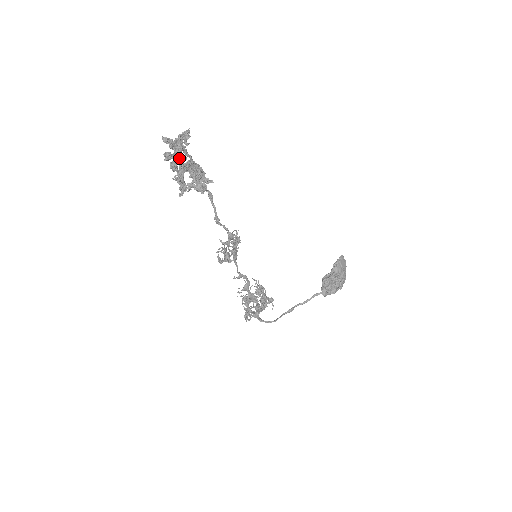
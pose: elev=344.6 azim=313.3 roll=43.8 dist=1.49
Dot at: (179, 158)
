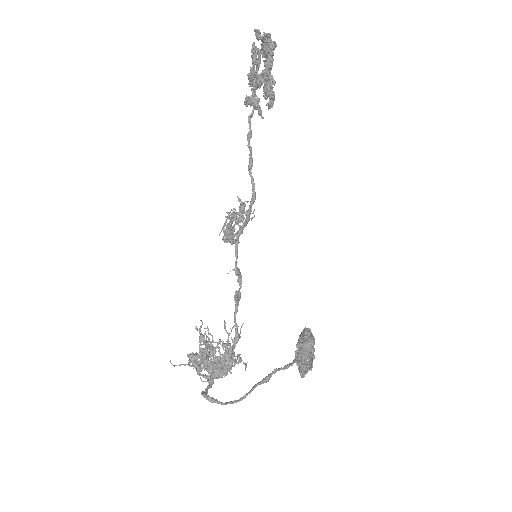
Dot at: occluded
